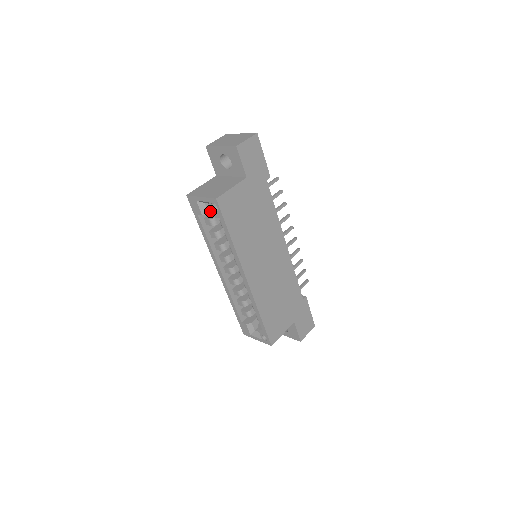
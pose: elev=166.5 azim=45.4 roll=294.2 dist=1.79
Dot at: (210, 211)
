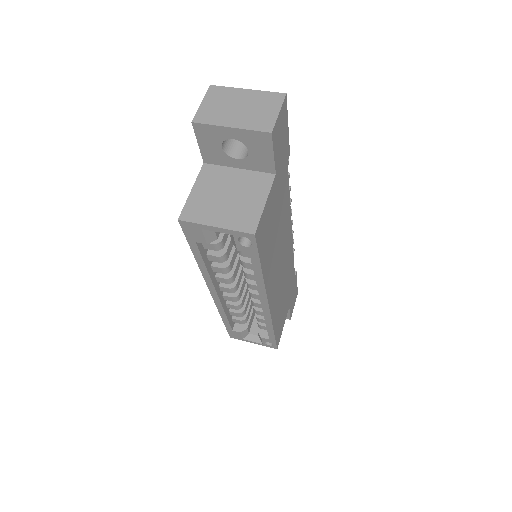
Dot at: (218, 234)
